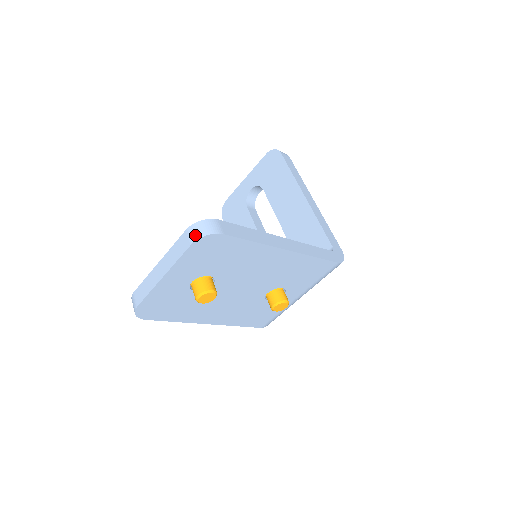
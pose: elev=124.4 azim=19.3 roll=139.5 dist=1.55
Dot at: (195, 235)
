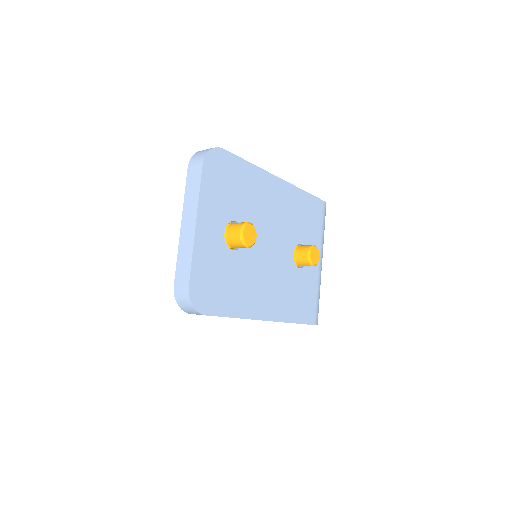
Dot at: (200, 157)
